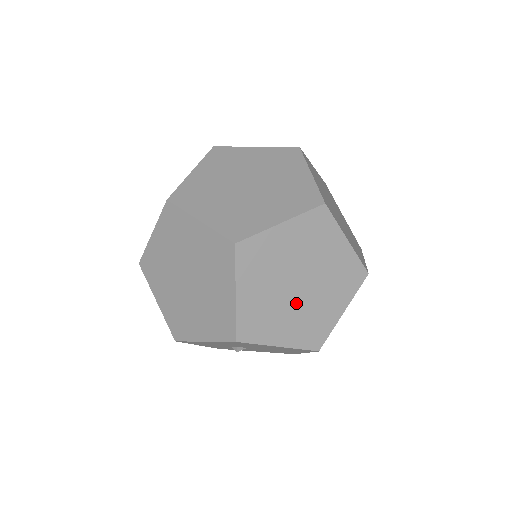
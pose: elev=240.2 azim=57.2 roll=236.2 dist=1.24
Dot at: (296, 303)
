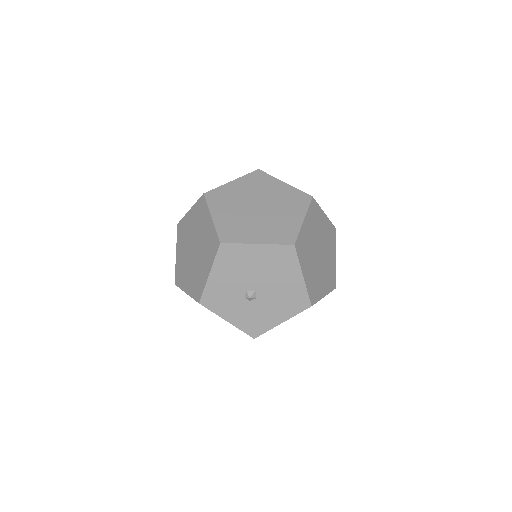
Dot at: (260, 218)
